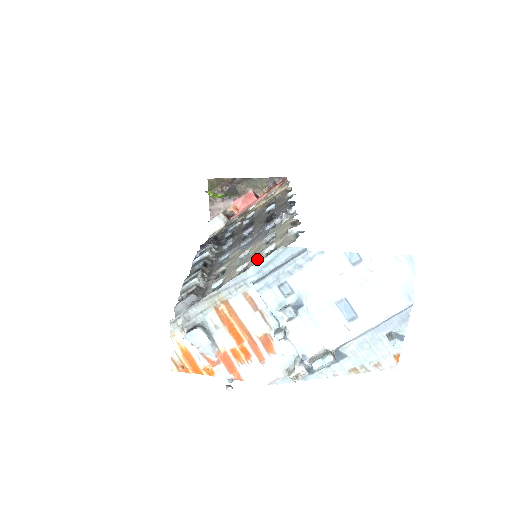
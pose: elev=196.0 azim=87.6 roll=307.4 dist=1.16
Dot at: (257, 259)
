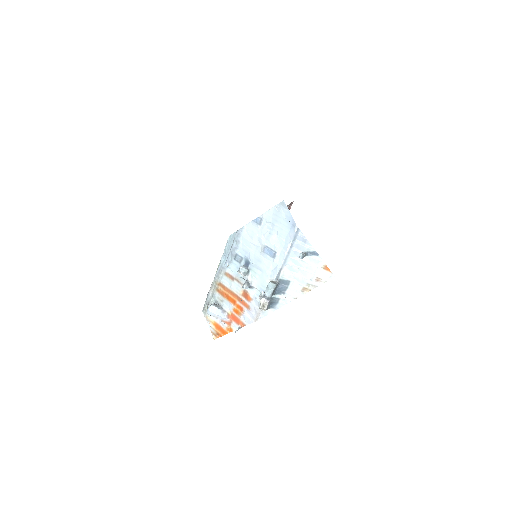
Dot at: occluded
